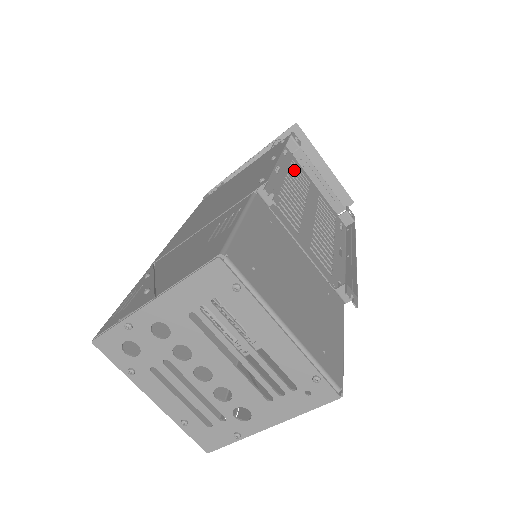
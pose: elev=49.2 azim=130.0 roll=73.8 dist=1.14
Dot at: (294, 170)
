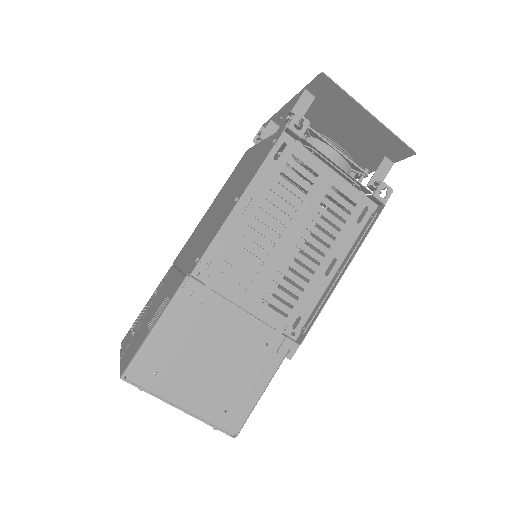
Dot at: (287, 176)
